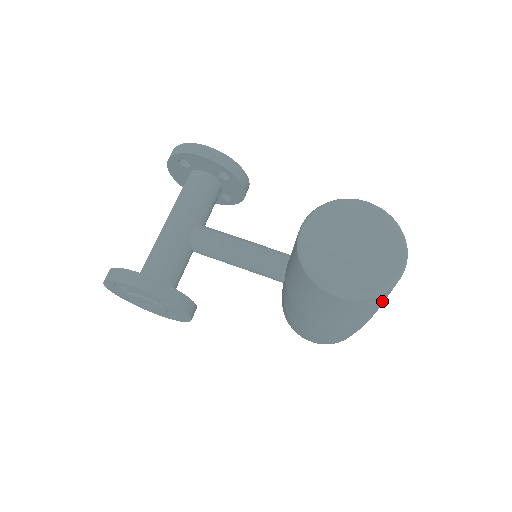
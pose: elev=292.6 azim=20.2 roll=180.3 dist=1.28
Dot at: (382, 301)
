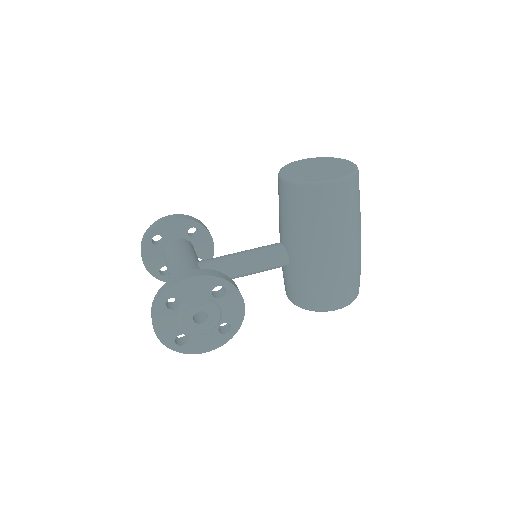
Dot at: (359, 198)
